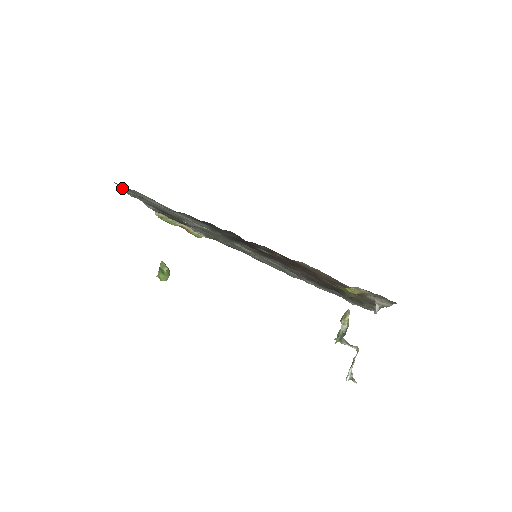
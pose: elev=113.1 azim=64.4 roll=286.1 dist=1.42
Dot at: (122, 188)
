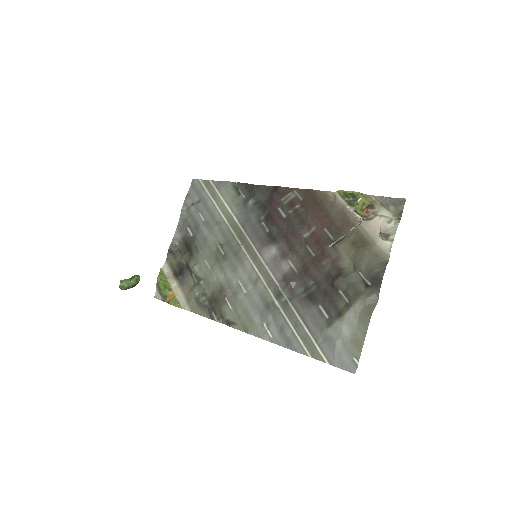
Dot at: (189, 192)
